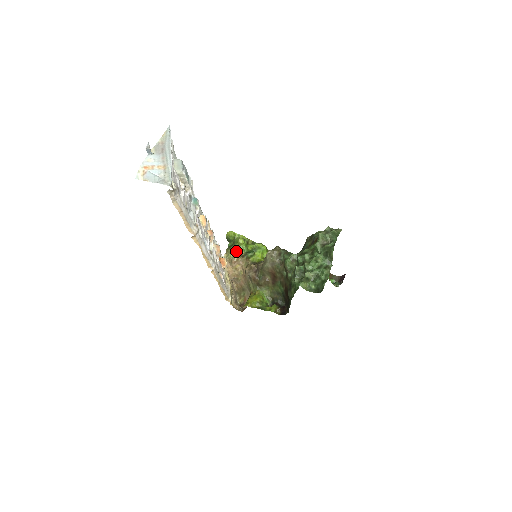
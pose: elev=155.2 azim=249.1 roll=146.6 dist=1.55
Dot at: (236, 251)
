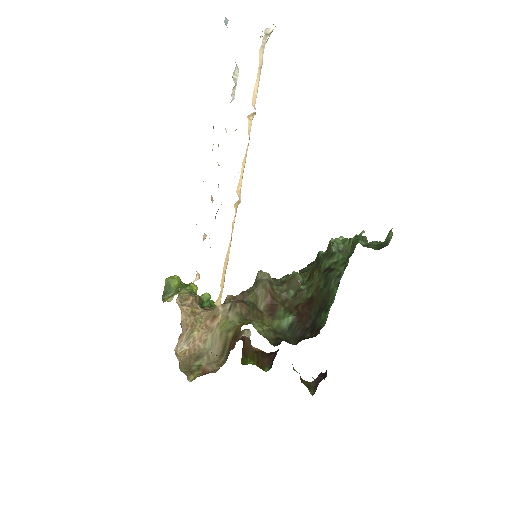
Dot at: occluded
